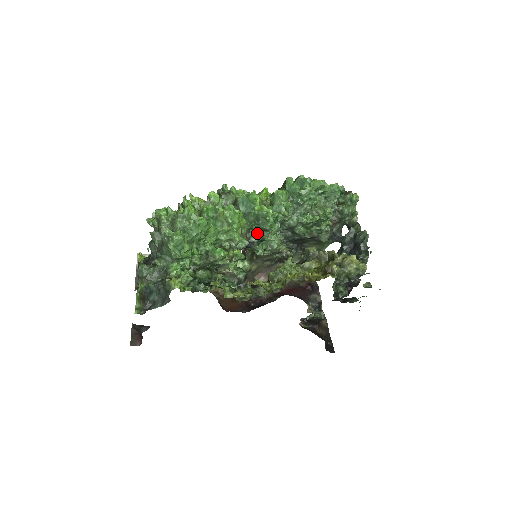
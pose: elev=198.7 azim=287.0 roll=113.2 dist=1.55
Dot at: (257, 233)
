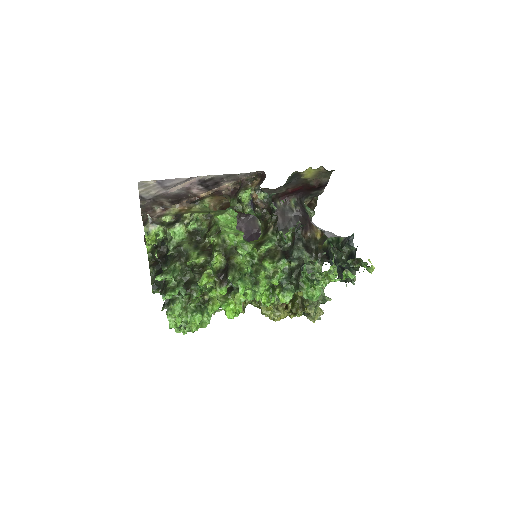
Dot at: occluded
